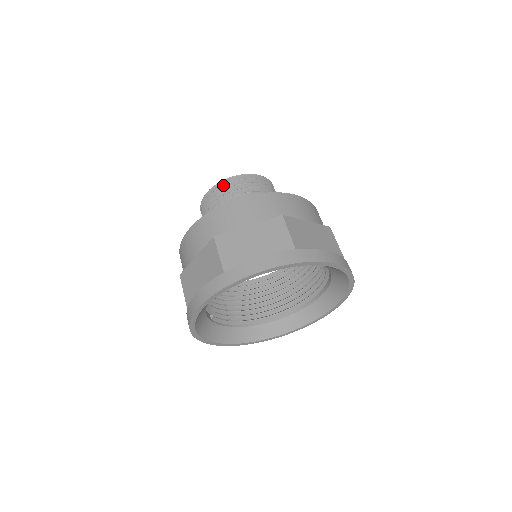
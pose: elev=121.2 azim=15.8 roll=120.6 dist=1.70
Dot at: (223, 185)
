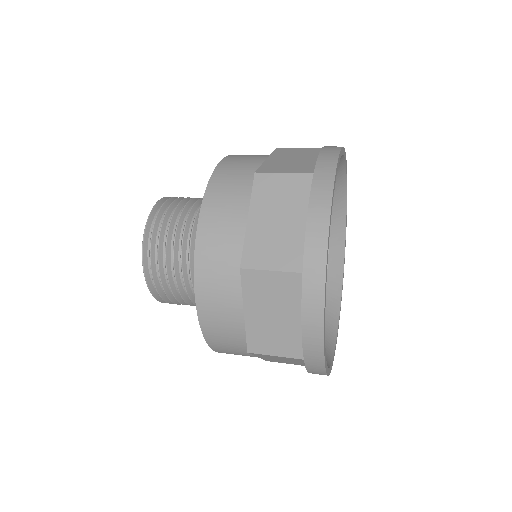
Dot at: (150, 245)
